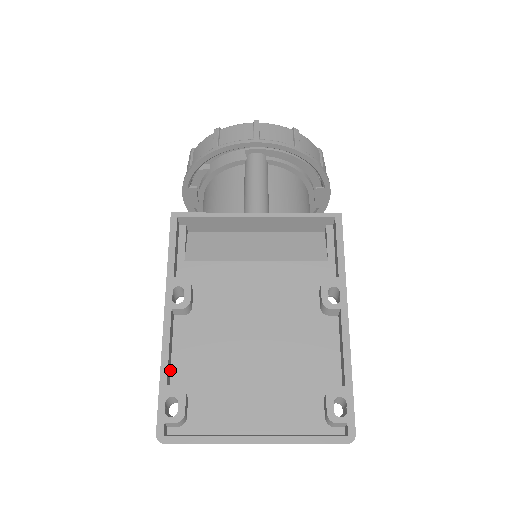
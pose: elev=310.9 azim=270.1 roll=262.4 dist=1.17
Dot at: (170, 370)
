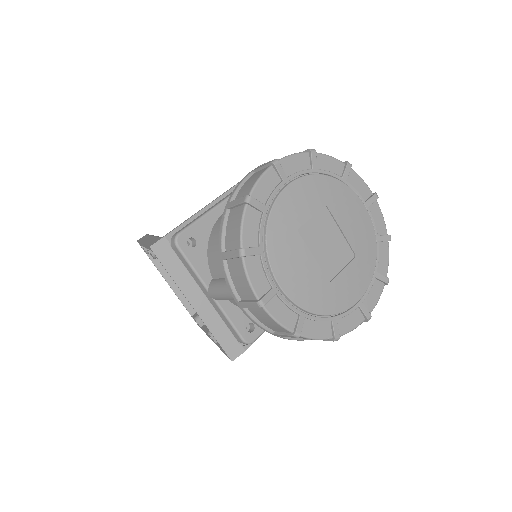
Dot at: occluded
